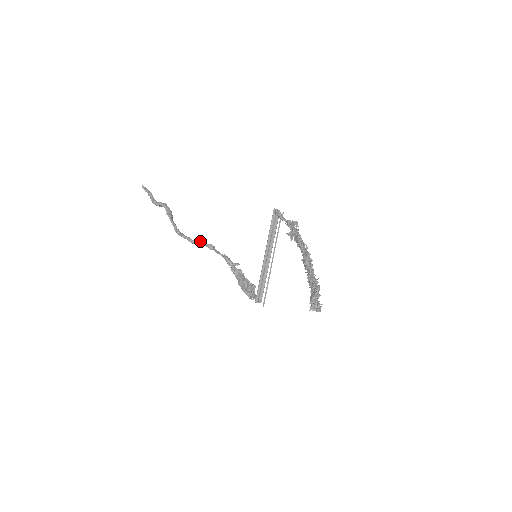
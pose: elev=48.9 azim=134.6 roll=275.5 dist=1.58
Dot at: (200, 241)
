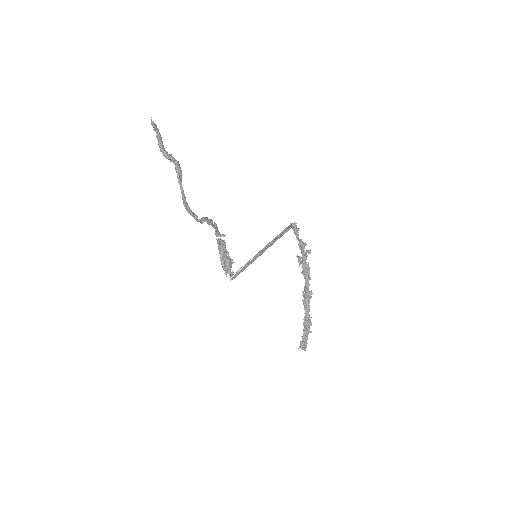
Dot at: (204, 217)
